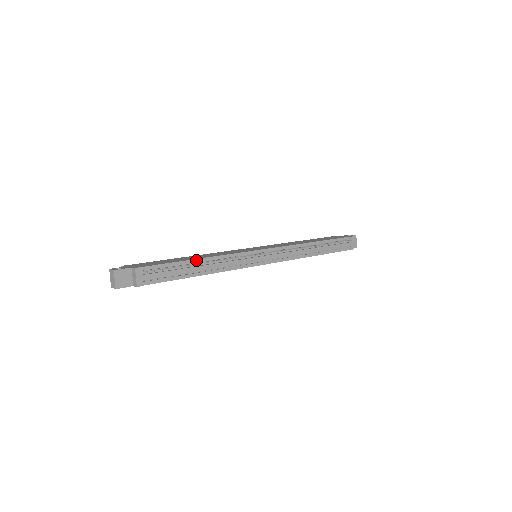
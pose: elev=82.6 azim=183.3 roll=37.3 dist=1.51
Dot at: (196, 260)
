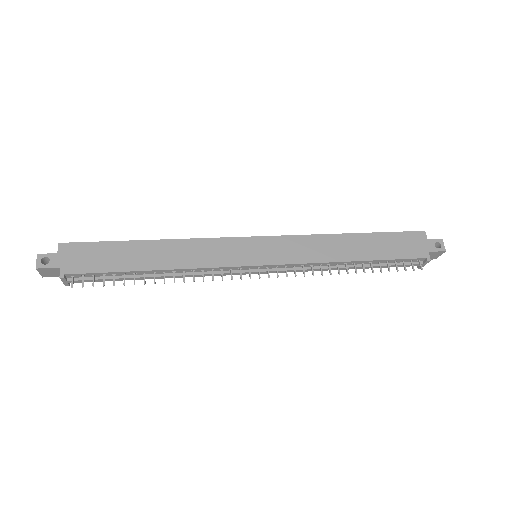
Dot at: (151, 271)
